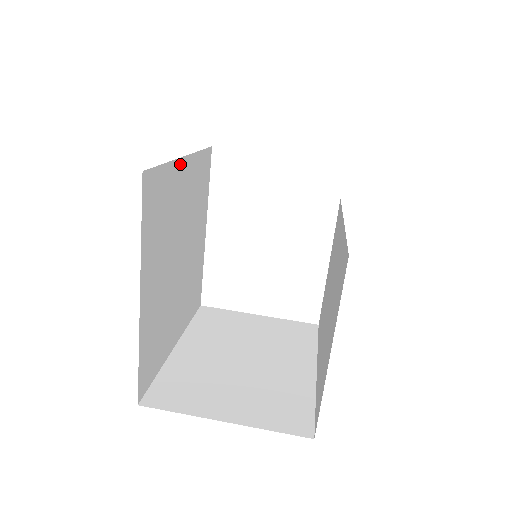
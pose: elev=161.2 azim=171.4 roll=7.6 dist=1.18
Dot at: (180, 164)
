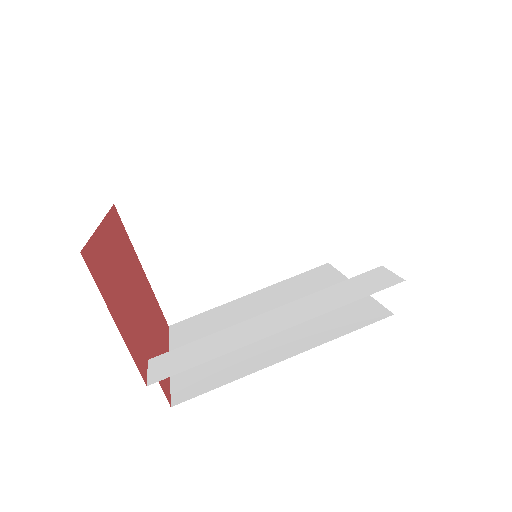
Dot at: occluded
